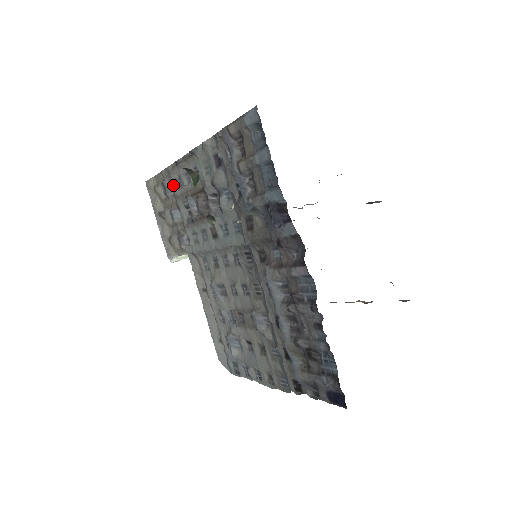
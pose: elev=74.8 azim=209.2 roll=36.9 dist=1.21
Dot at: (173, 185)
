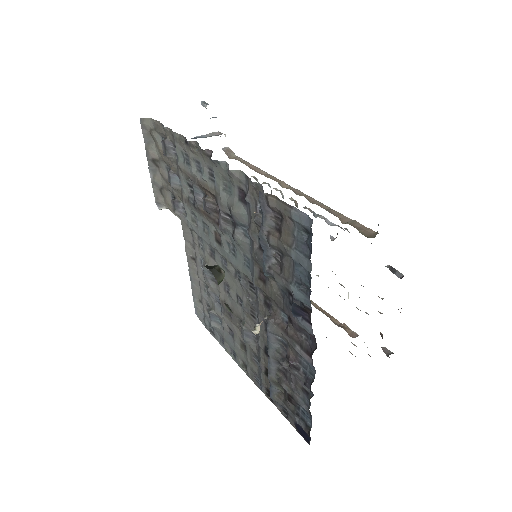
Dot at: (177, 154)
